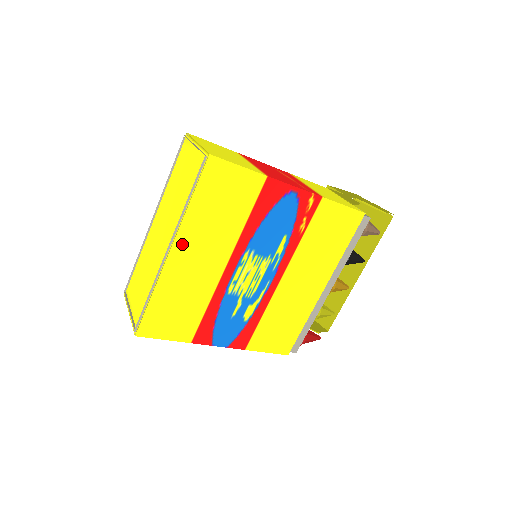
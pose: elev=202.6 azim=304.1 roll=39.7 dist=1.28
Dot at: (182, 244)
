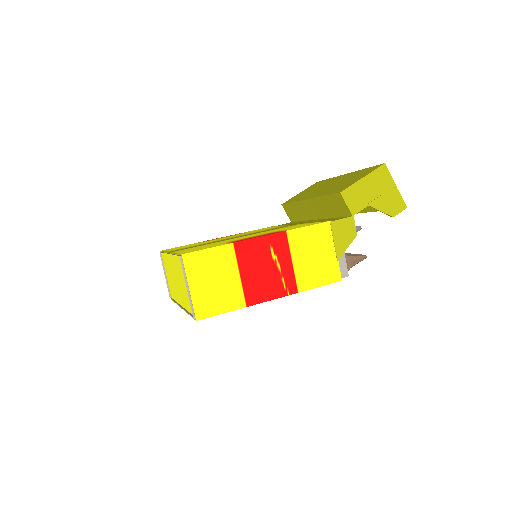
Dot at: occluded
